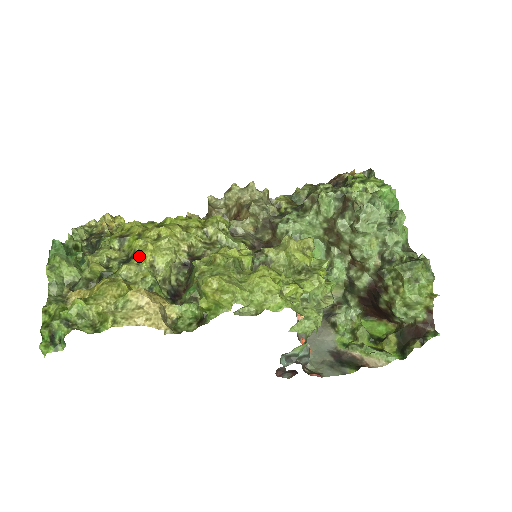
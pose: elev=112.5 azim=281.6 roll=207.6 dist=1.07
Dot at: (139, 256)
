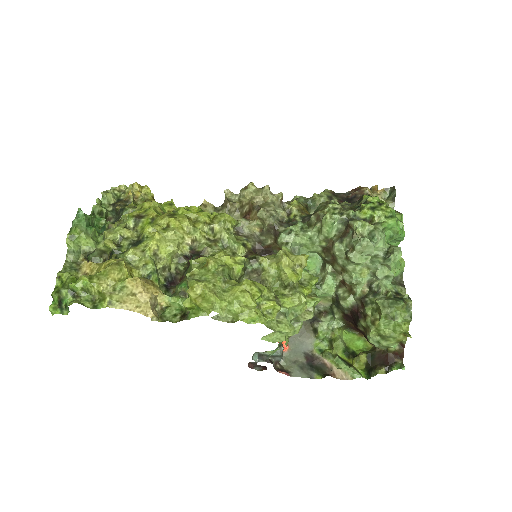
Dot at: (146, 243)
